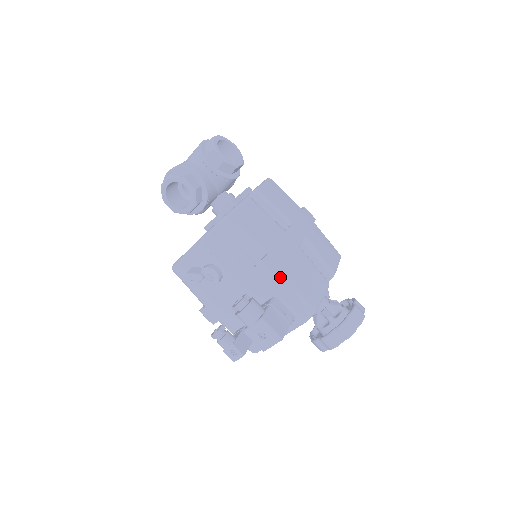
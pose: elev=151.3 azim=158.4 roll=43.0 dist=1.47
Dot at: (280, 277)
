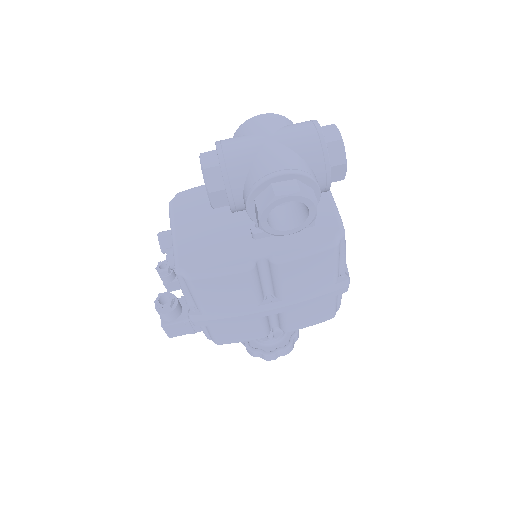
Dot at: occluded
